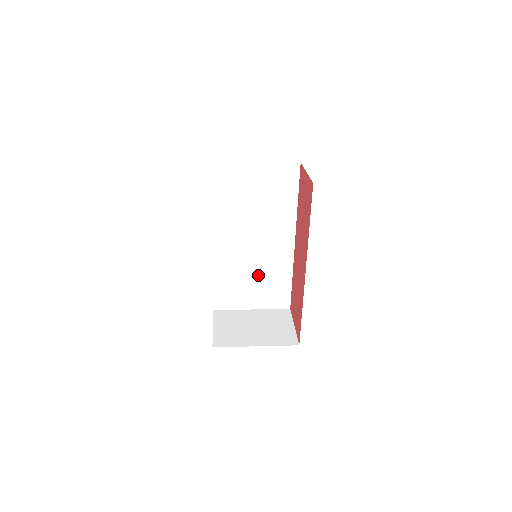
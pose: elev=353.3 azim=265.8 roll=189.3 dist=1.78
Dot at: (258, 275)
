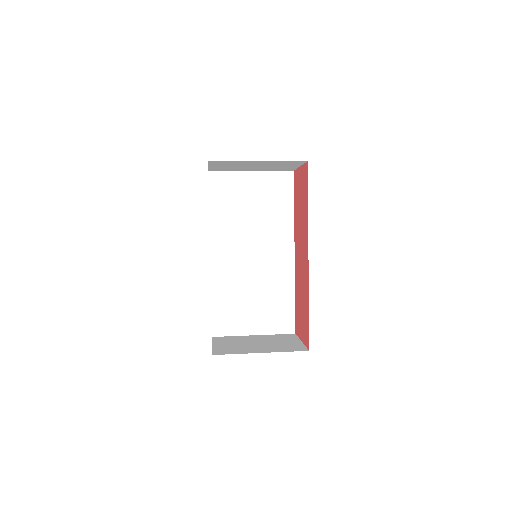
Dot at: (259, 293)
